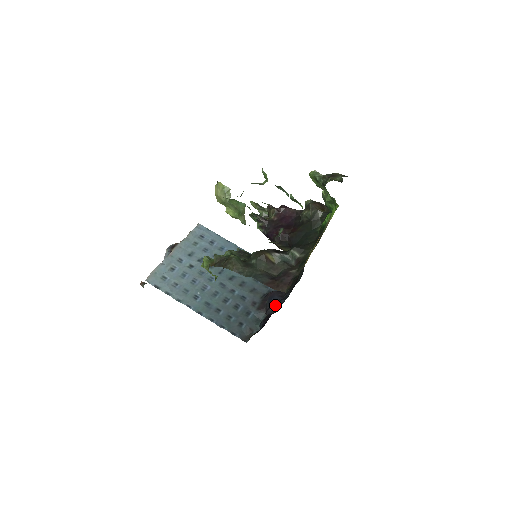
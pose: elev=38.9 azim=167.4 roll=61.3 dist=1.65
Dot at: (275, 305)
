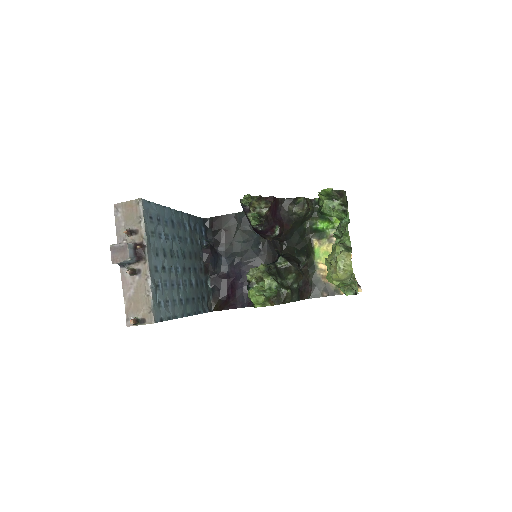
Dot at: (217, 265)
